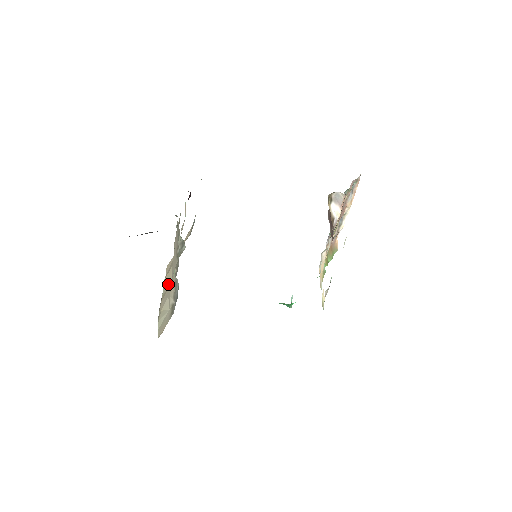
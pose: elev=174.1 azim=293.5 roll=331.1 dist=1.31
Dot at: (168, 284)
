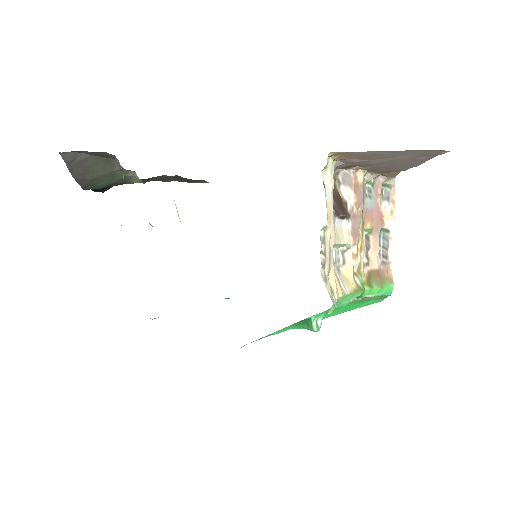
Dot at: occluded
